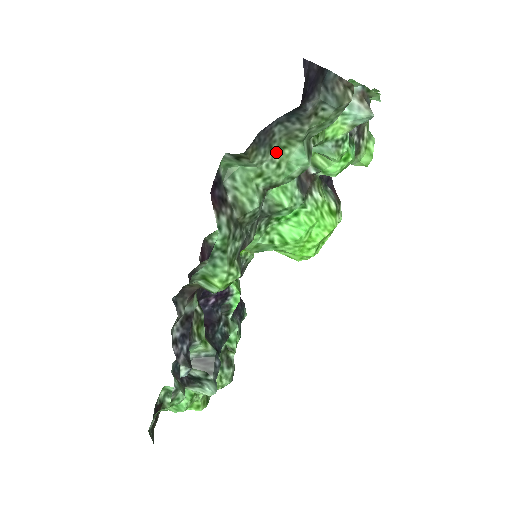
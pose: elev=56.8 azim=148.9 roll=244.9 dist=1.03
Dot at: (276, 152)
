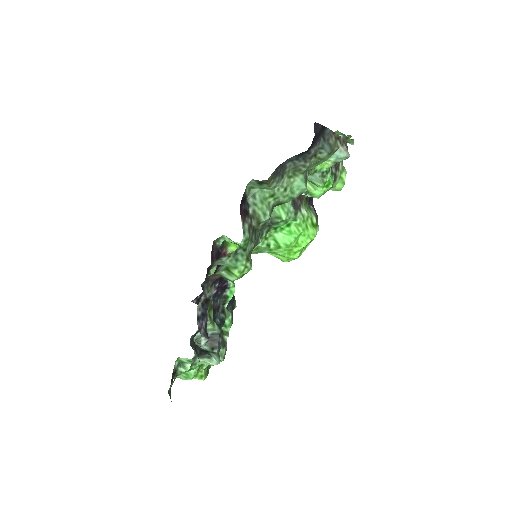
Dot at: (285, 180)
